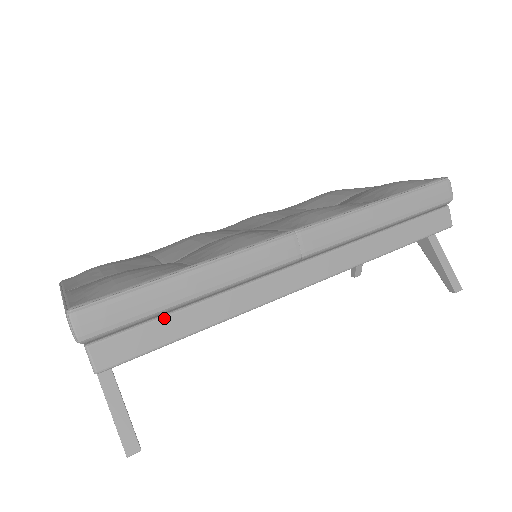
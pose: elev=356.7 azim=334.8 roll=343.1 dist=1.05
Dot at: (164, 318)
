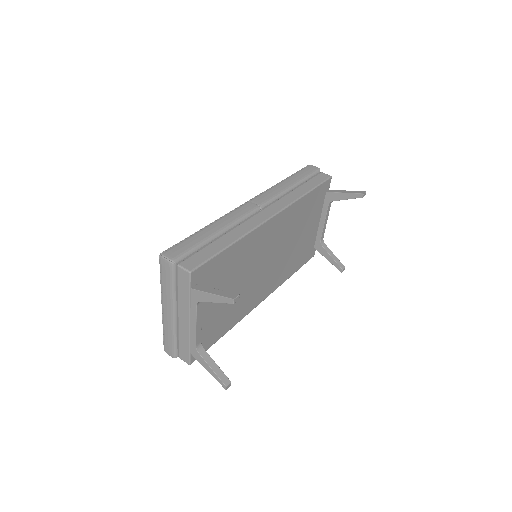
Dot at: (209, 245)
